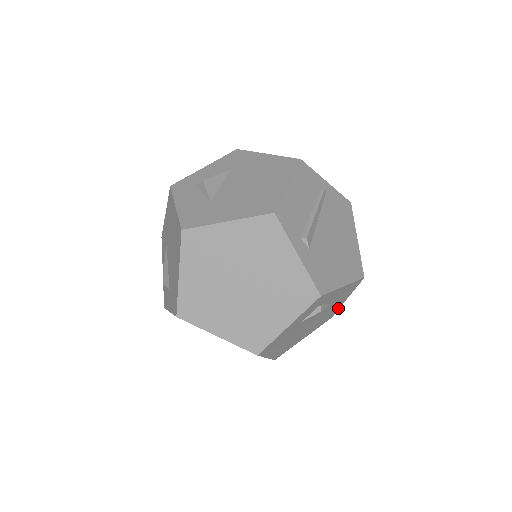
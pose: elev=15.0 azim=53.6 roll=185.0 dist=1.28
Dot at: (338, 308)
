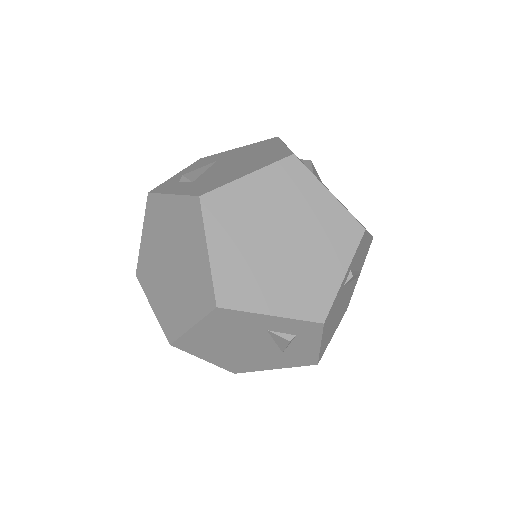
Dot at: (256, 369)
